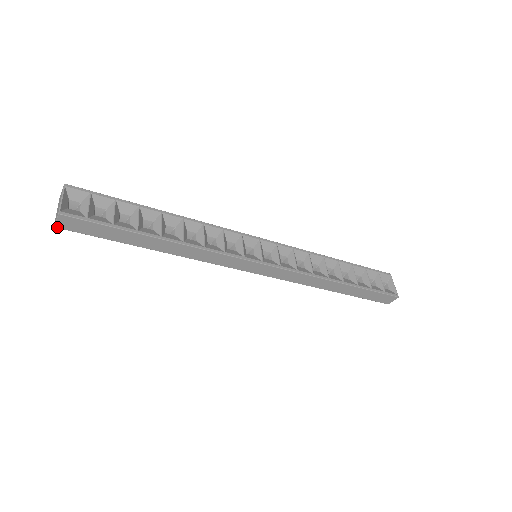
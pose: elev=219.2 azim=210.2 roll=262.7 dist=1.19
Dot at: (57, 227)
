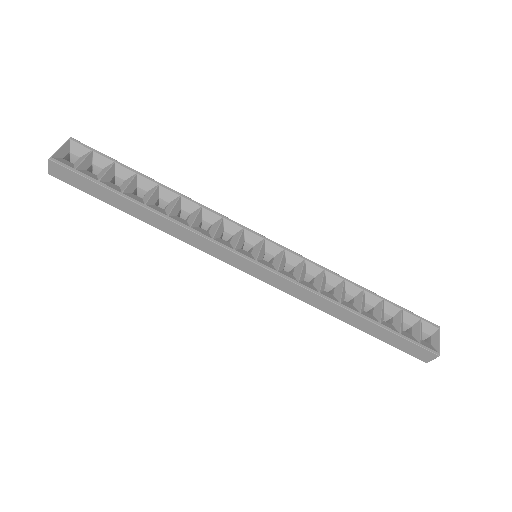
Dot at: (50, 174)
